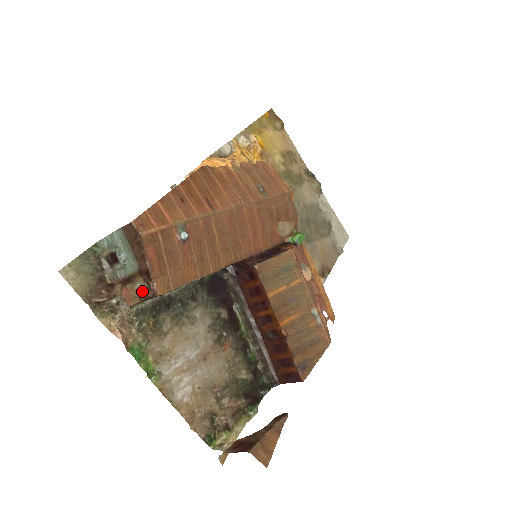
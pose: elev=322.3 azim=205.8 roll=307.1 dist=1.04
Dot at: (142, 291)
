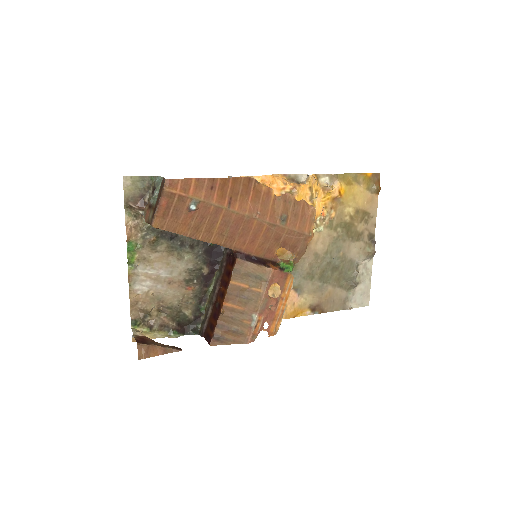
Dot at: (150, 218)
